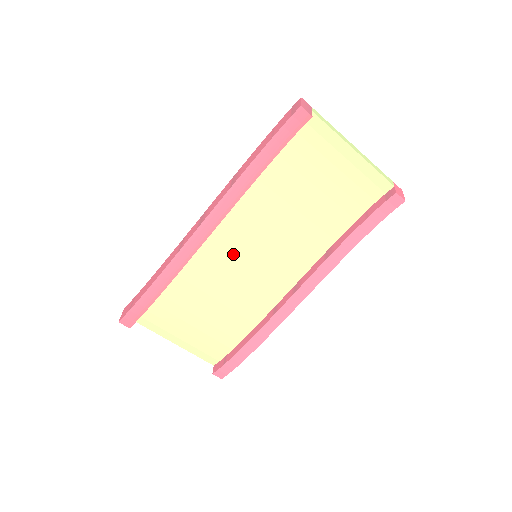
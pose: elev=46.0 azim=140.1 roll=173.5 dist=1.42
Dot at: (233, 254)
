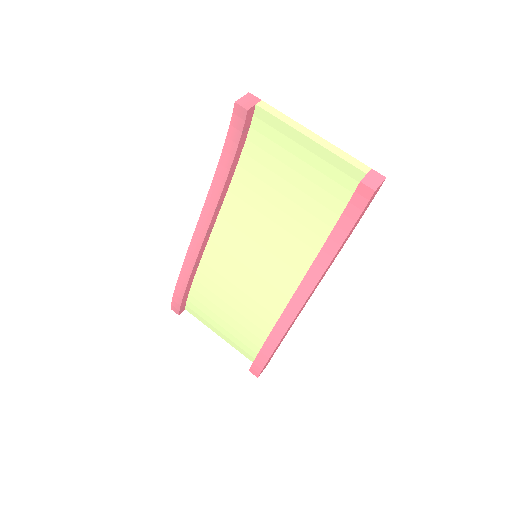
Dot at: (235, 253)
